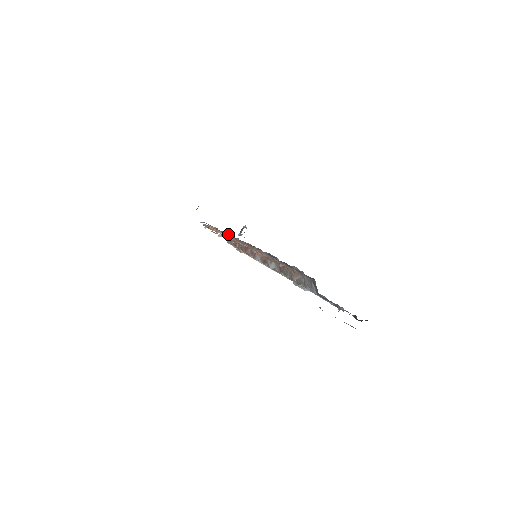
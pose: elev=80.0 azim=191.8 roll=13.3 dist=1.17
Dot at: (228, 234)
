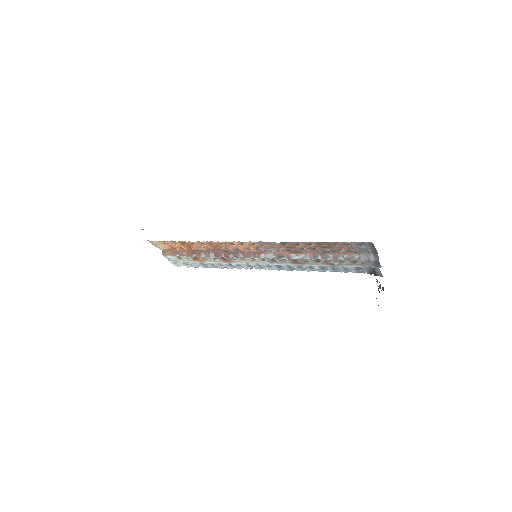
Dot at: (250, 242)
